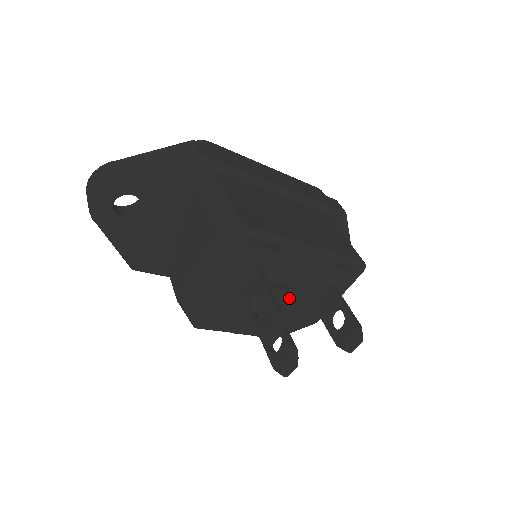
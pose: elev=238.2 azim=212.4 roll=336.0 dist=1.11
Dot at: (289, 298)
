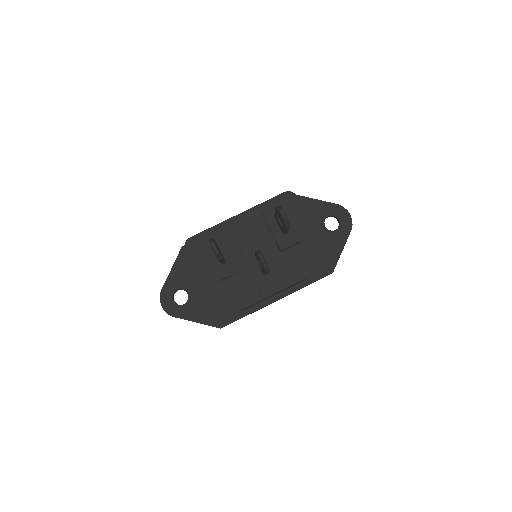
Dot at: (264, 245)
